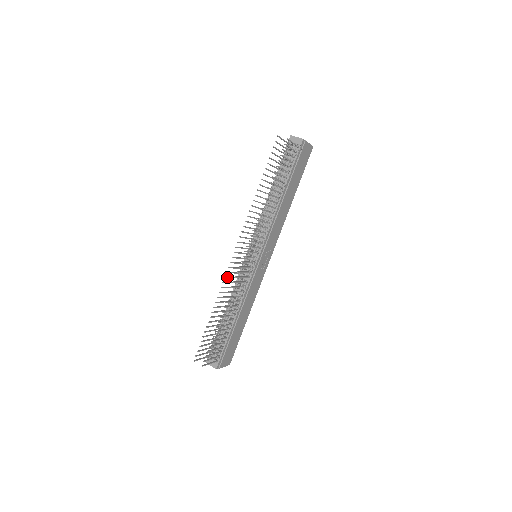
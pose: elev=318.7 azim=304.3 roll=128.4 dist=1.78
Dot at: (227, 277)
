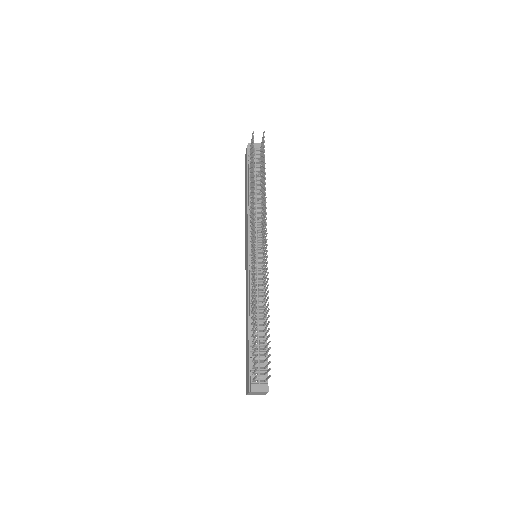
Dot at: (255, 268)
